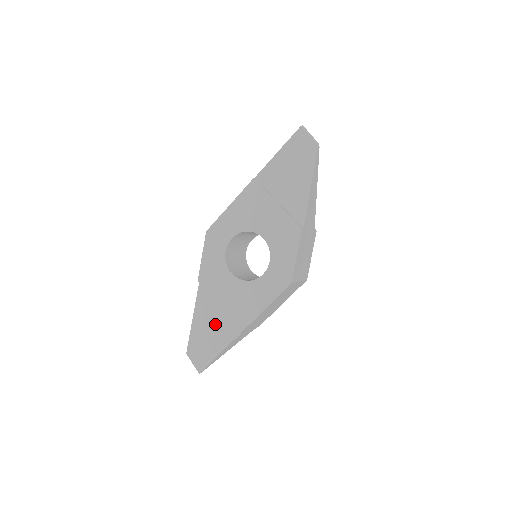
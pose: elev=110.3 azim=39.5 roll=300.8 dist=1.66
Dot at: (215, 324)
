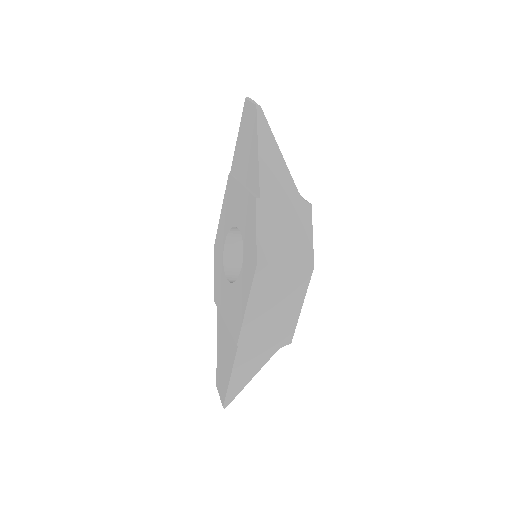
Dot at: (226, 343)
